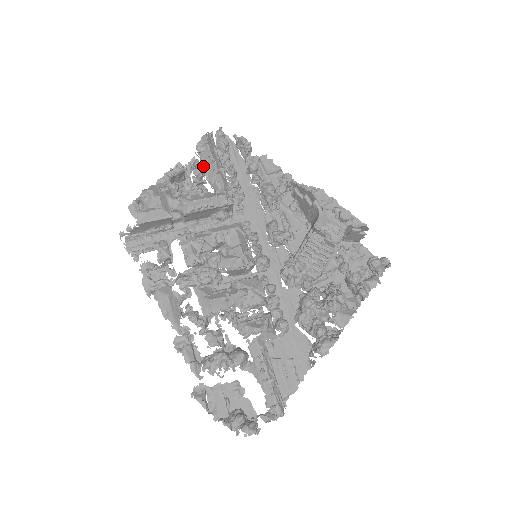
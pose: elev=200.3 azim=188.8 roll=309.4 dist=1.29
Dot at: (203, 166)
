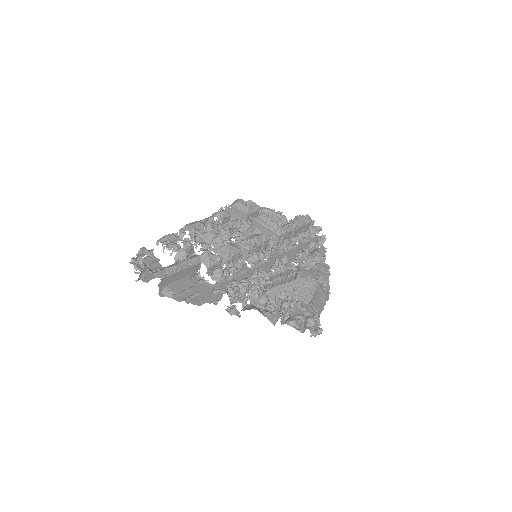
Dot at: (289, 221)
